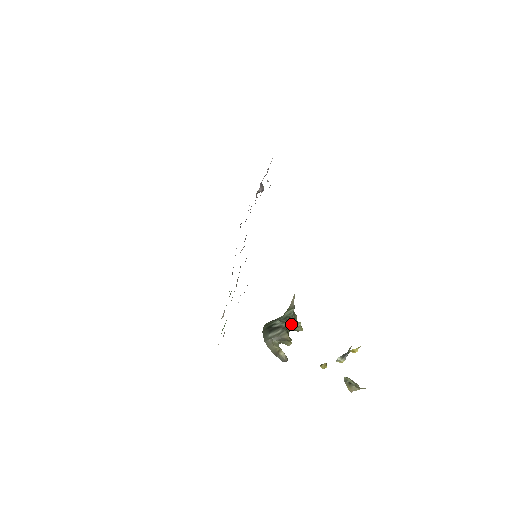
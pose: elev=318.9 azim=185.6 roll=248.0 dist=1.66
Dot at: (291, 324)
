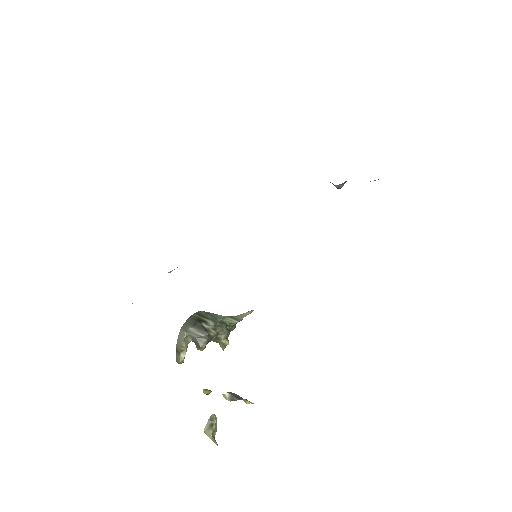
Dot at: (220, 336)
